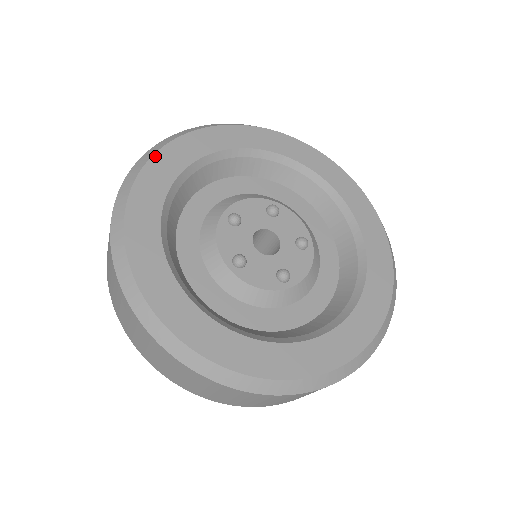
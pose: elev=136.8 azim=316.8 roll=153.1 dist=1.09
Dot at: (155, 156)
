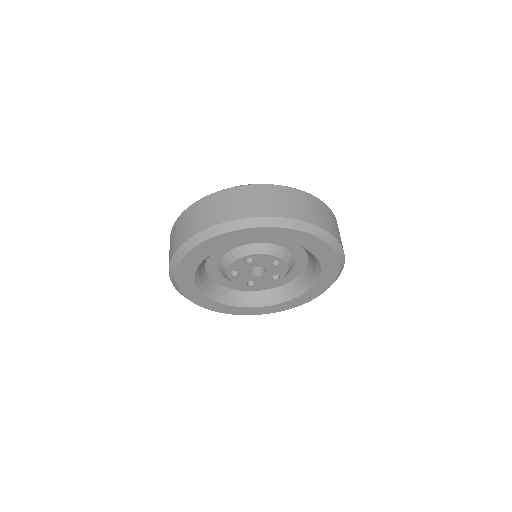
Dot at: (228, 233)
